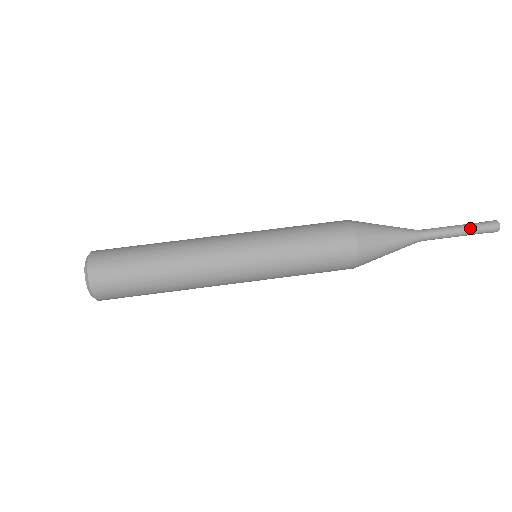
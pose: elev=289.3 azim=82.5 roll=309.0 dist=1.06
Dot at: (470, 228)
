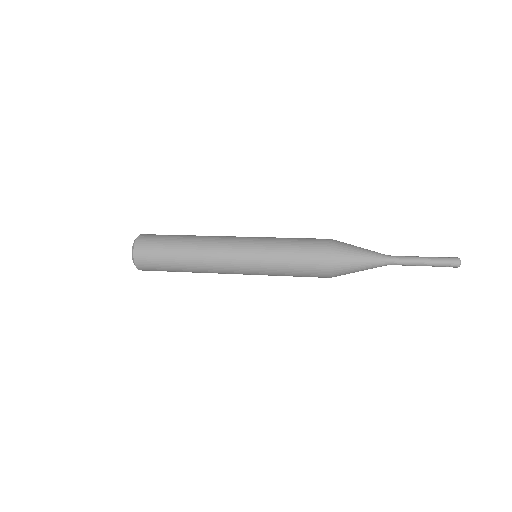
Dot at: (432, 257)
